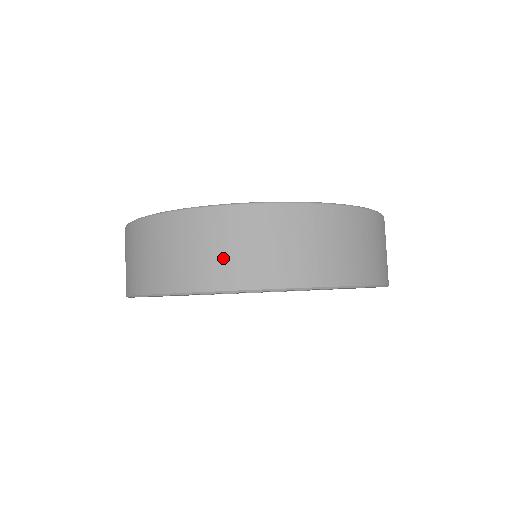
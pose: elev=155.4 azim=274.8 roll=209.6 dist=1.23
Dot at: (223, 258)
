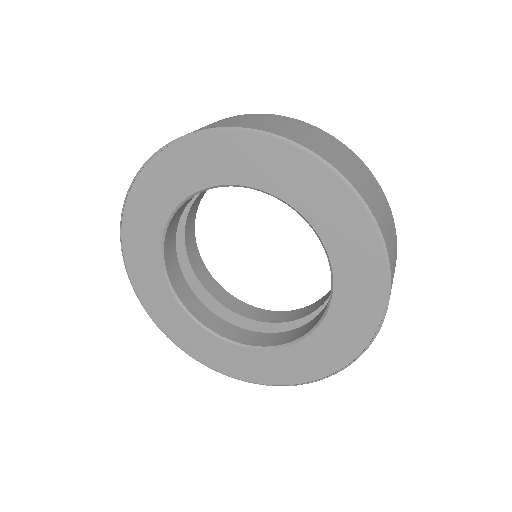
Dot at: occluded
